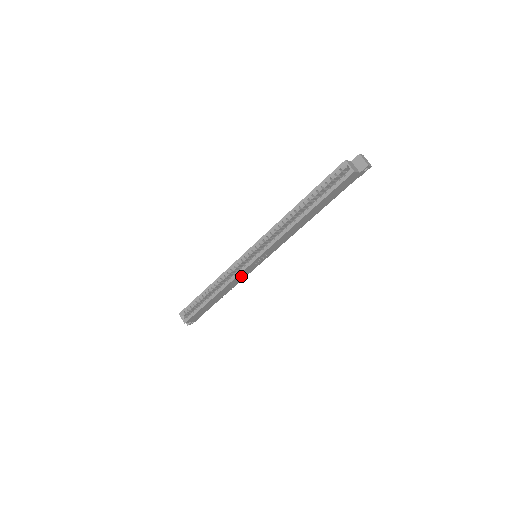
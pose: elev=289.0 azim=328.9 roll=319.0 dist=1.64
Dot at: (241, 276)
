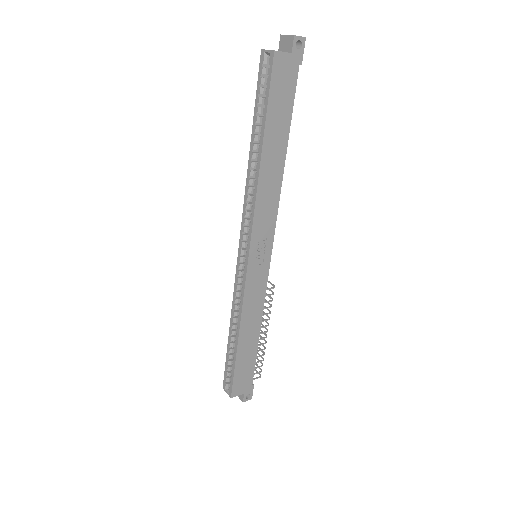
Dot at: (254, 294)
